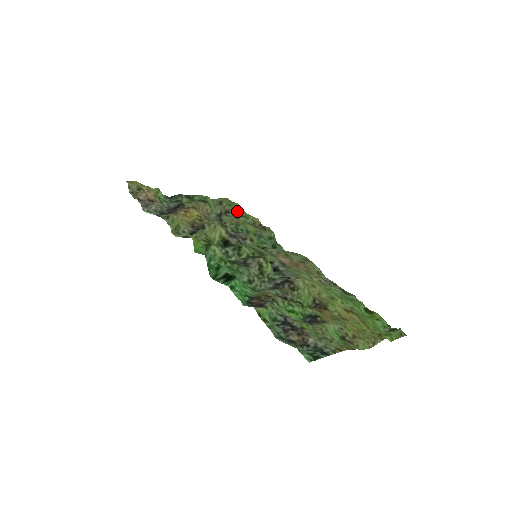
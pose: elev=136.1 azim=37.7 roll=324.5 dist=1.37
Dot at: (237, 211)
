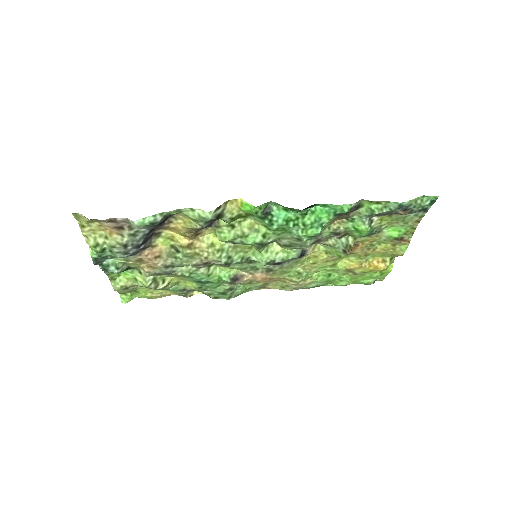
Dot at: (153, 289)
